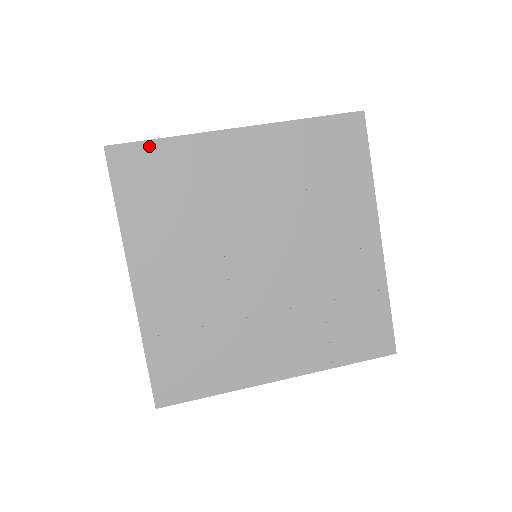
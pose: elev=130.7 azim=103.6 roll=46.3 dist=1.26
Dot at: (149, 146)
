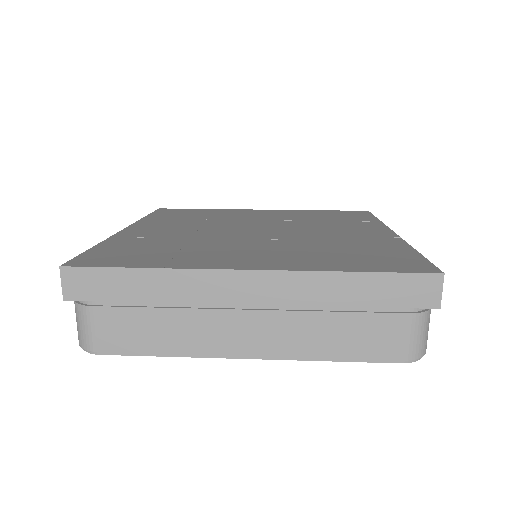
Dot at: occluded
